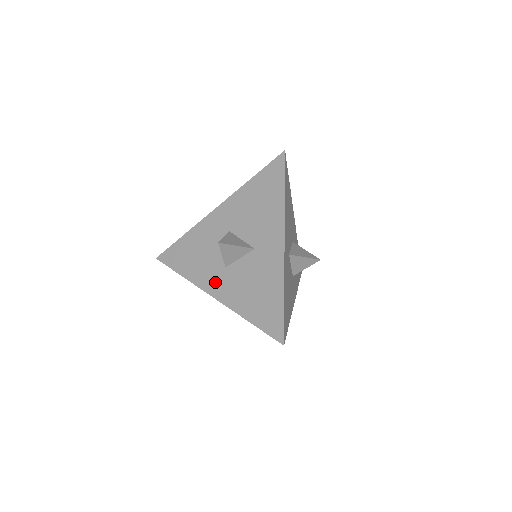
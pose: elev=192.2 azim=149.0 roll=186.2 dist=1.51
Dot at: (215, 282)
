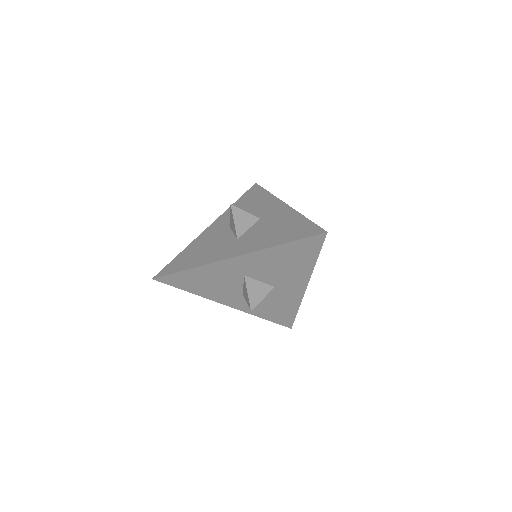
Dot at: (231, 250)
